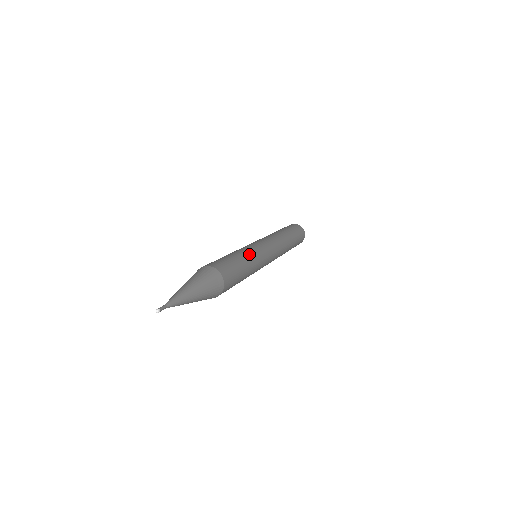
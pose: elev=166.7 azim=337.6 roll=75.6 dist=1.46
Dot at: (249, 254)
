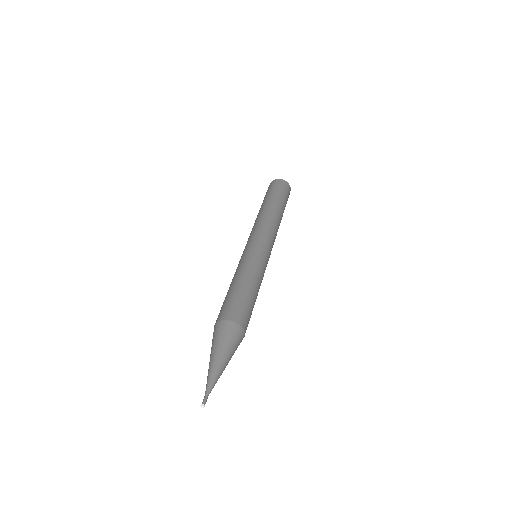
Dot at: (256, 274)
